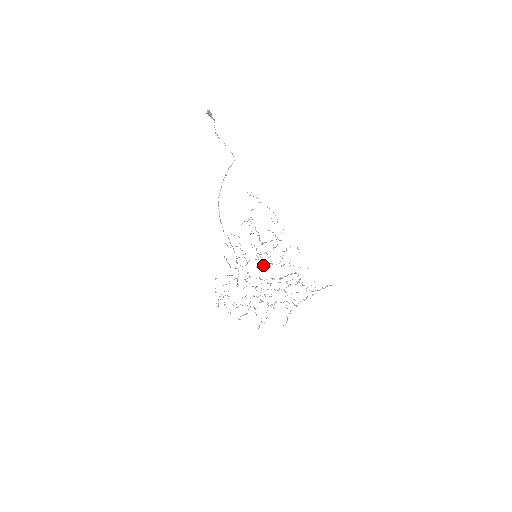
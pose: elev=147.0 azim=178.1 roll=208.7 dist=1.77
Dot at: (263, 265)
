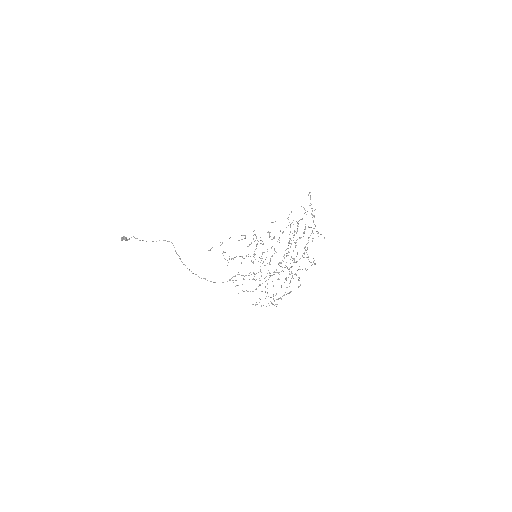
Dot at: occluded
